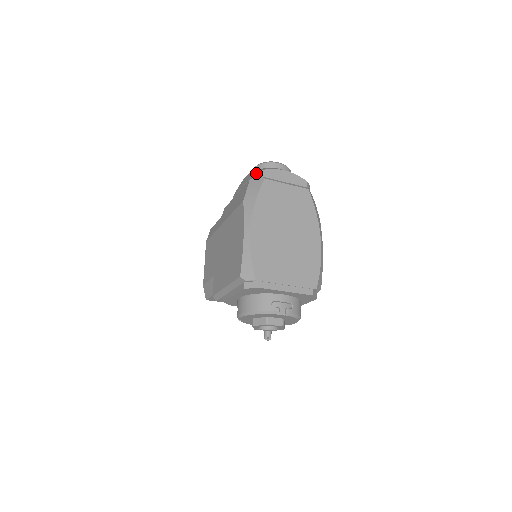
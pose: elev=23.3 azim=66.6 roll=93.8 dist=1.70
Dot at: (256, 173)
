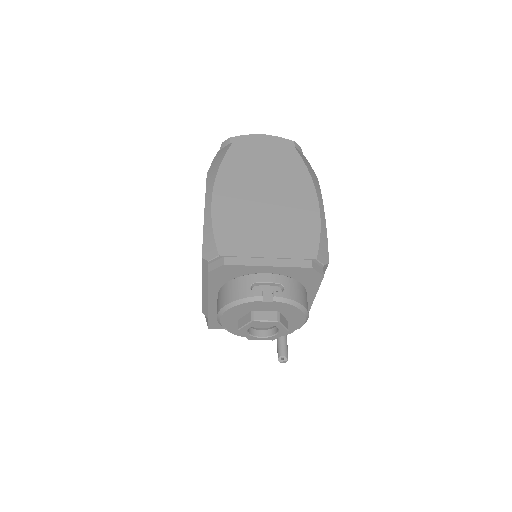
Dot at: (224, 143)
